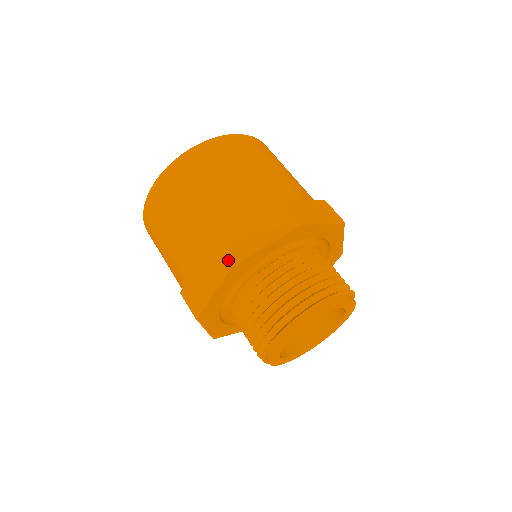
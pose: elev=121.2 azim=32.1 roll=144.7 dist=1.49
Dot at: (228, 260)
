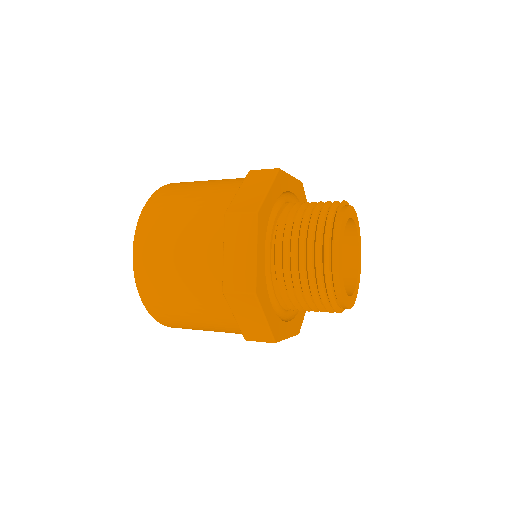
Dot at: (273, 169)
